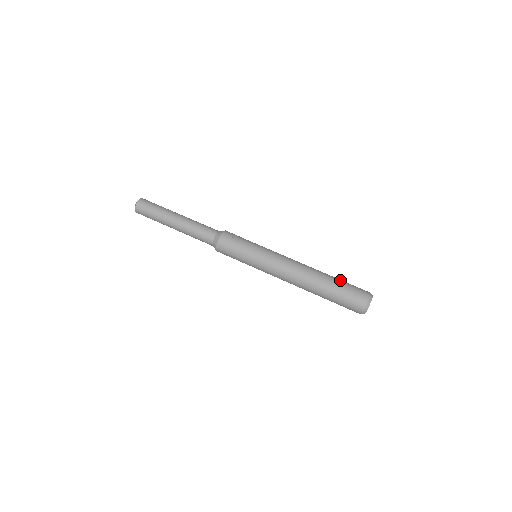
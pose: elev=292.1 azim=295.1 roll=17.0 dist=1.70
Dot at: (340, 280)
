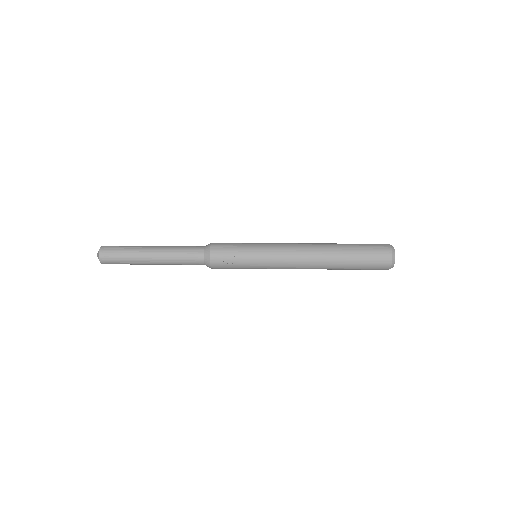
Dot at: (356, 253)
